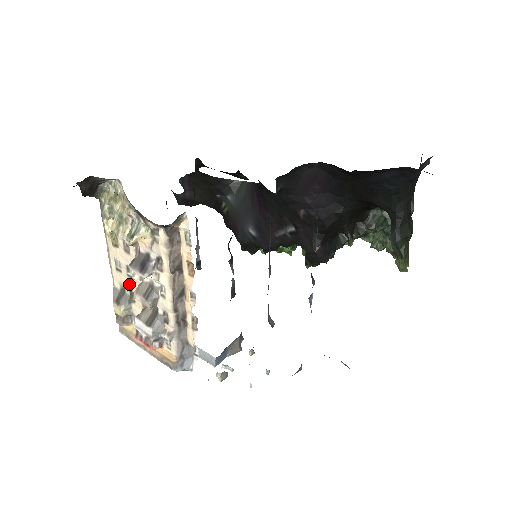
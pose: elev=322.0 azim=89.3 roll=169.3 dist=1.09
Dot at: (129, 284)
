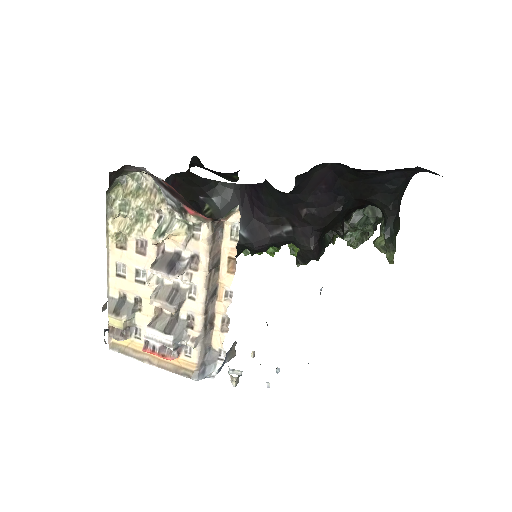
Dot at: (137, 290)
